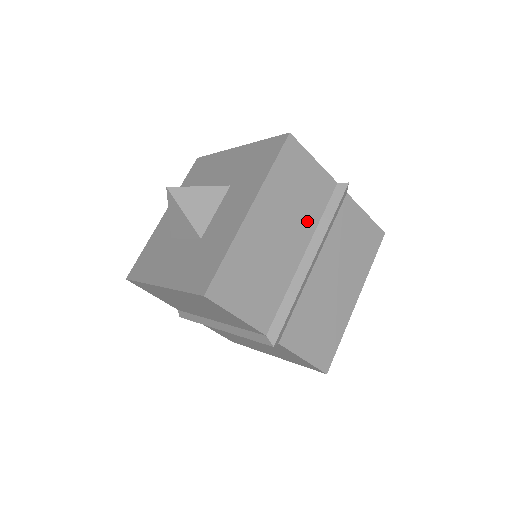
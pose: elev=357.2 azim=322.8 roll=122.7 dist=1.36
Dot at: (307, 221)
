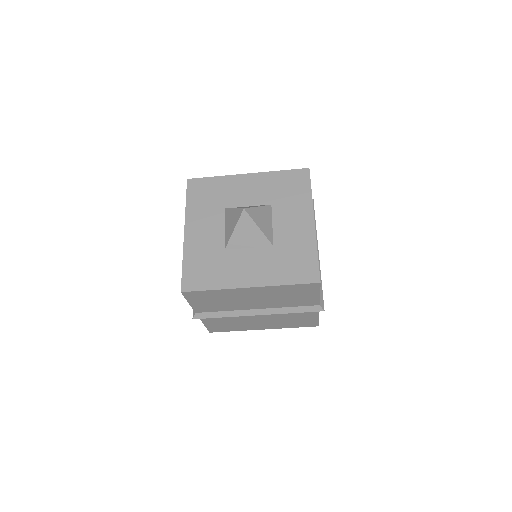
Dot at: occluded
